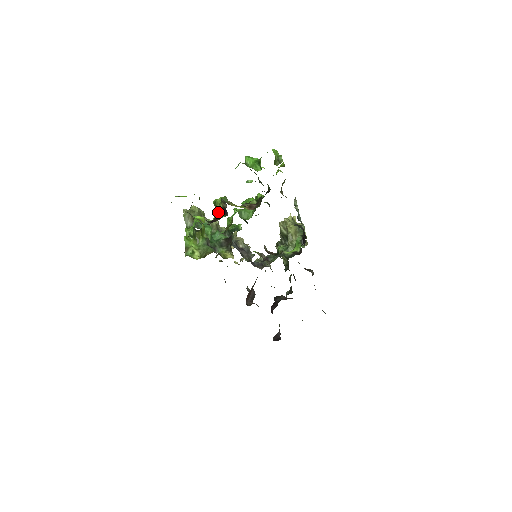
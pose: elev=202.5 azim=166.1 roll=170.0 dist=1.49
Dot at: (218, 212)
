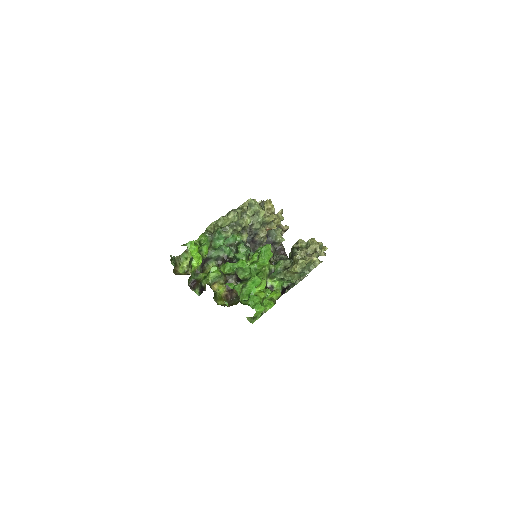
Dot at: (200, 284)
